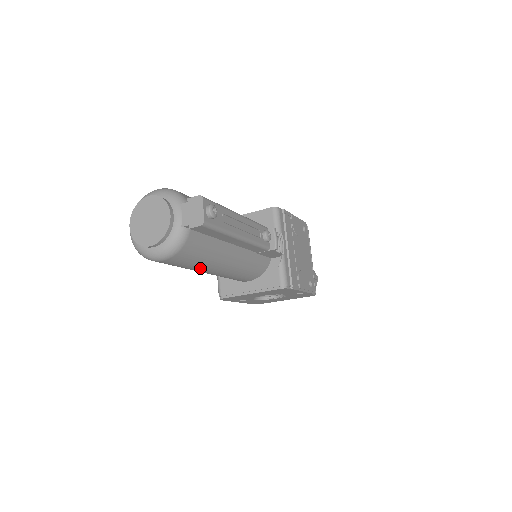
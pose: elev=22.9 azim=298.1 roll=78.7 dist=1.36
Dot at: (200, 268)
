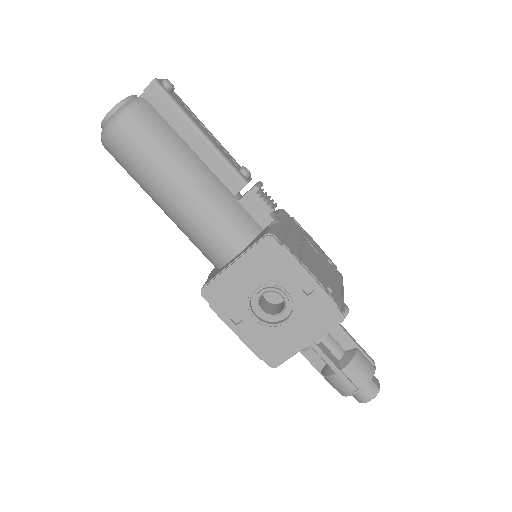
Dot at: (159, 170)
